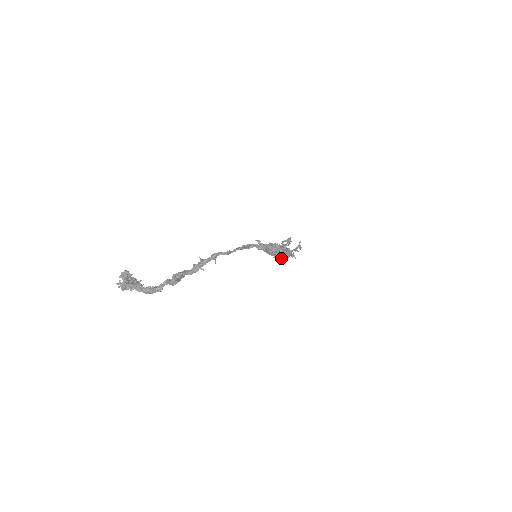
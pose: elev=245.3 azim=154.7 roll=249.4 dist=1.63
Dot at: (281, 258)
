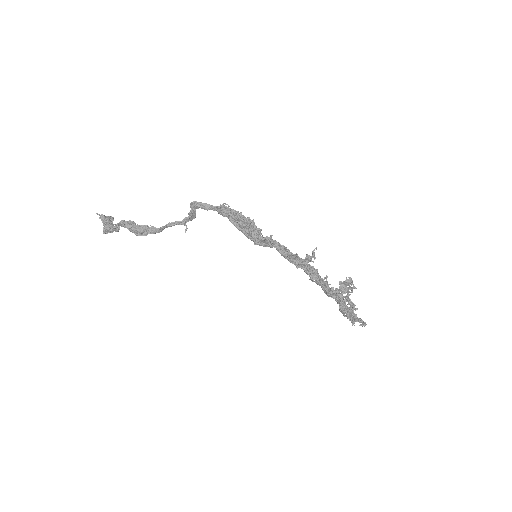
Dot at: (354, 322)
